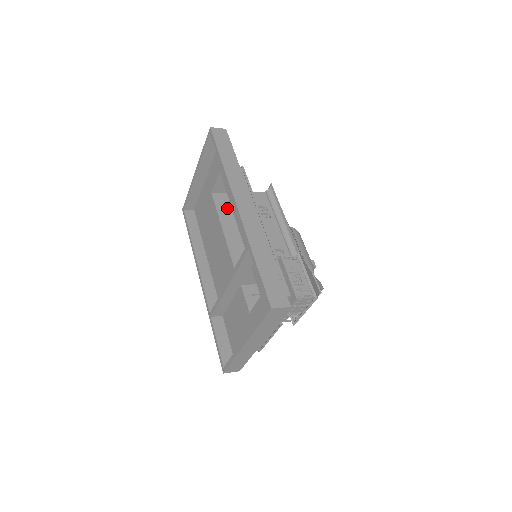
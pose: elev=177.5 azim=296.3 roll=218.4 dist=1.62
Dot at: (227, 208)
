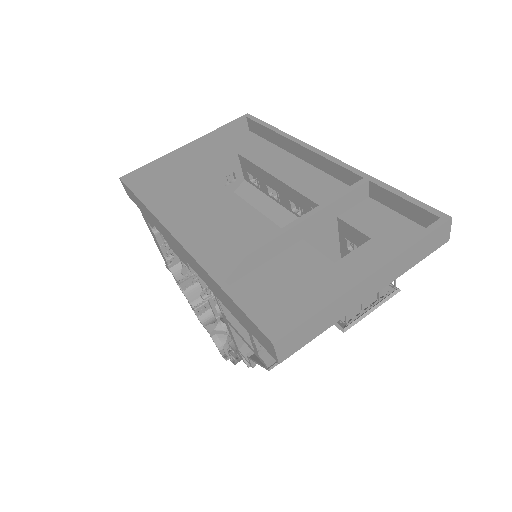
Dot at: occluded
